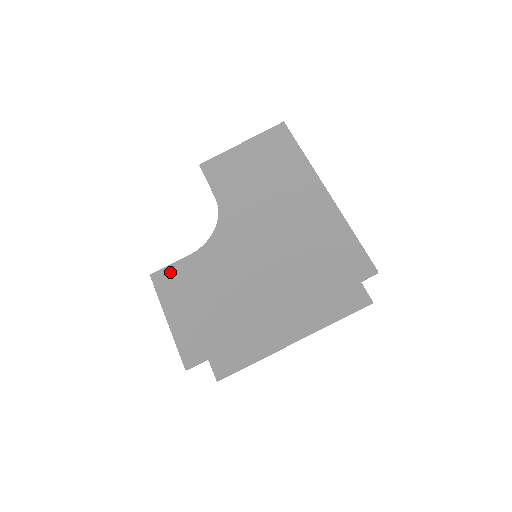
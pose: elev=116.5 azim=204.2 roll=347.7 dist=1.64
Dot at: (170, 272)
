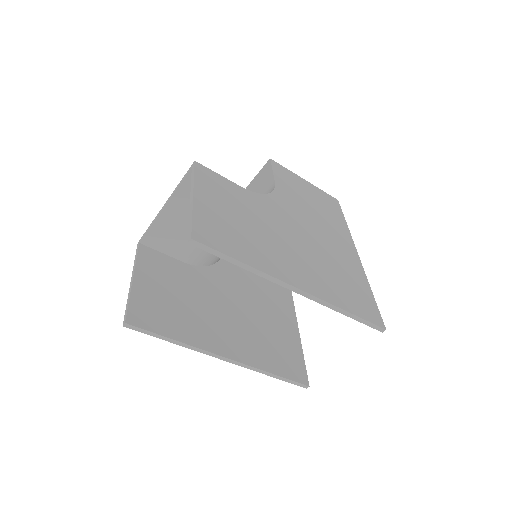
Dot at: (215, 176)
